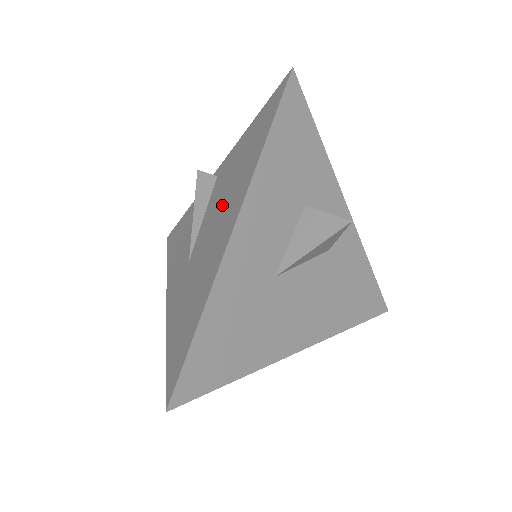
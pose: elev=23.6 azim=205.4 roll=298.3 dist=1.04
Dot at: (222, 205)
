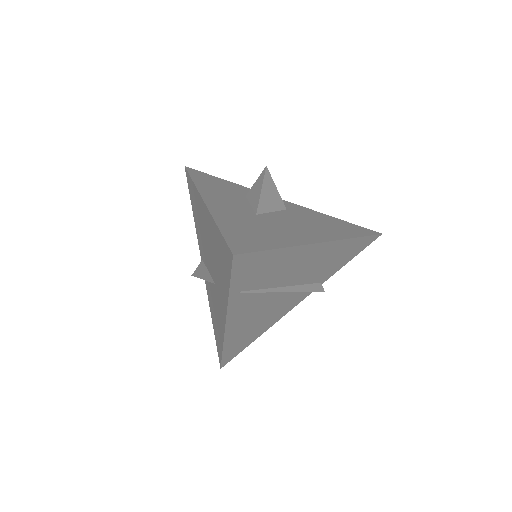
Dot at: (203, 233)
